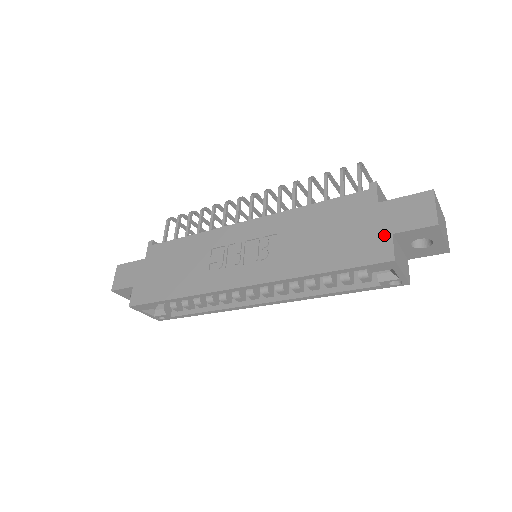
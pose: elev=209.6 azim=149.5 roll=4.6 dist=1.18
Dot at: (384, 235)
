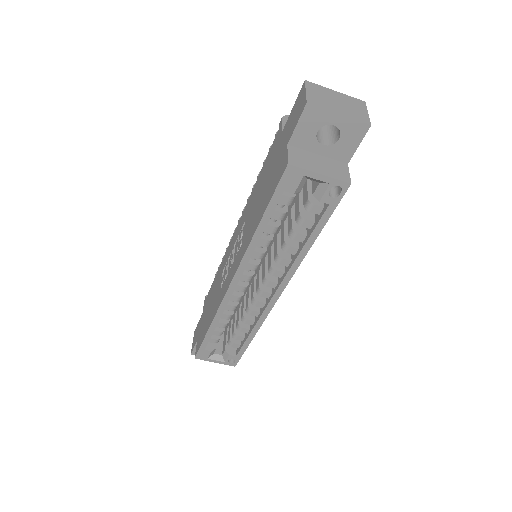
Dot at: (284, 151)
